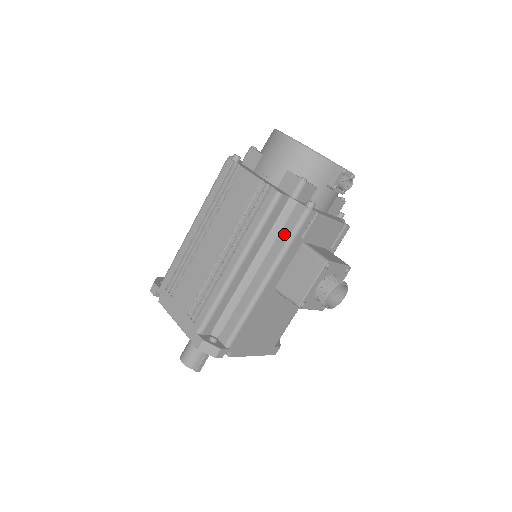
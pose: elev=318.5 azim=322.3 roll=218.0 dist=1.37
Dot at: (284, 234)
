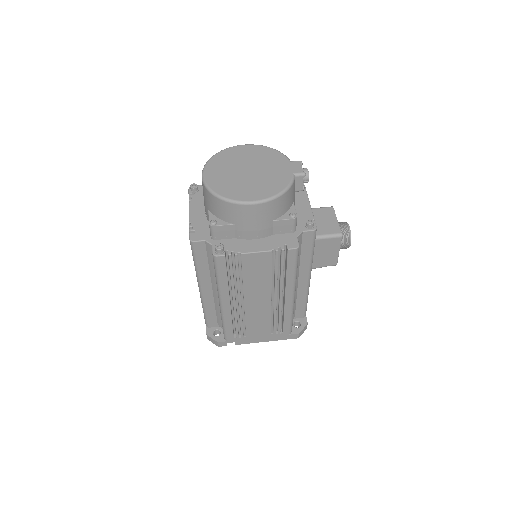
Dot at: (306, 253)
